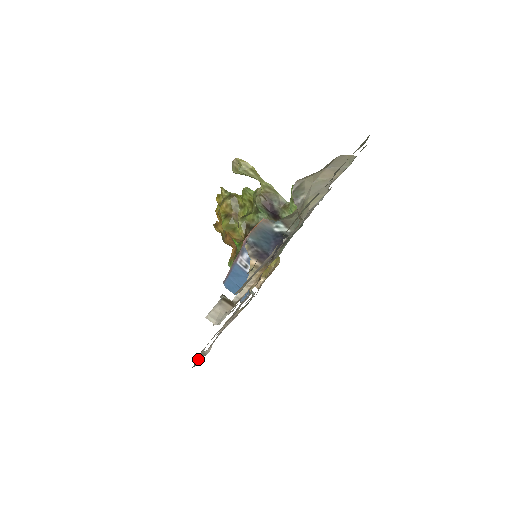
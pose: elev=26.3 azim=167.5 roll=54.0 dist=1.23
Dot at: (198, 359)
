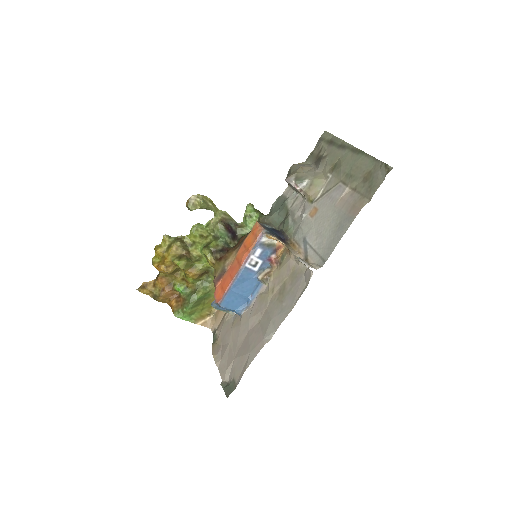
Dot at: (226, 388)
